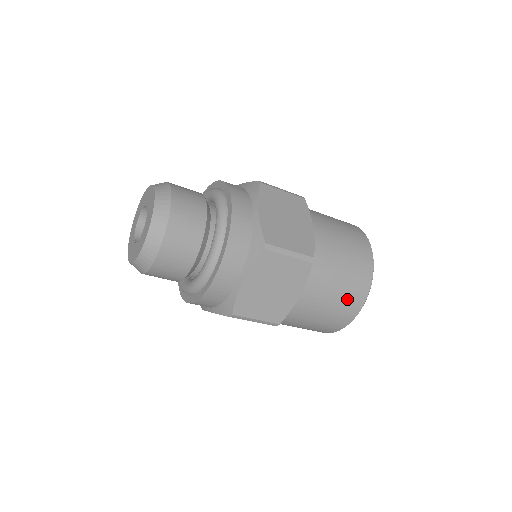
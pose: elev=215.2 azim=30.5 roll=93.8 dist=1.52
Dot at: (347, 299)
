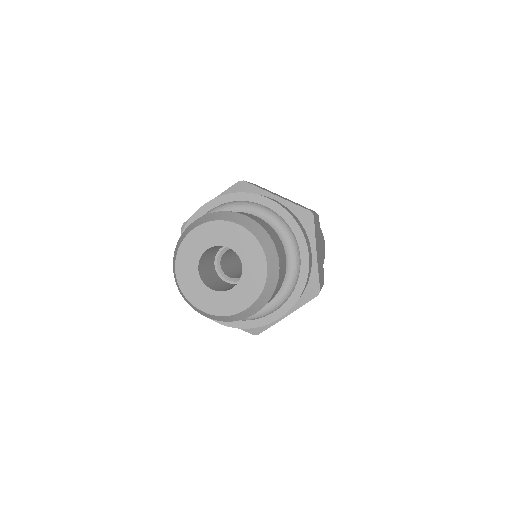
Dot at: occluded
